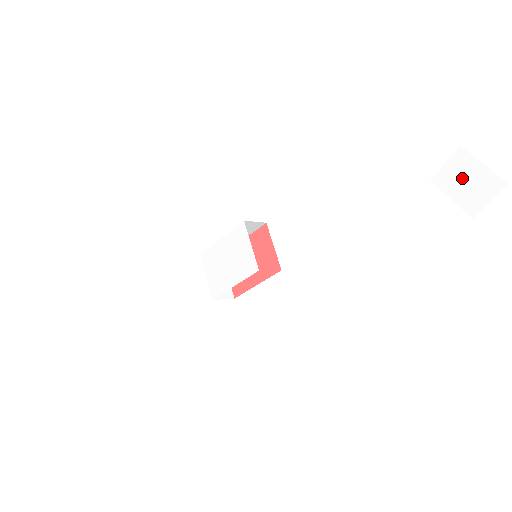
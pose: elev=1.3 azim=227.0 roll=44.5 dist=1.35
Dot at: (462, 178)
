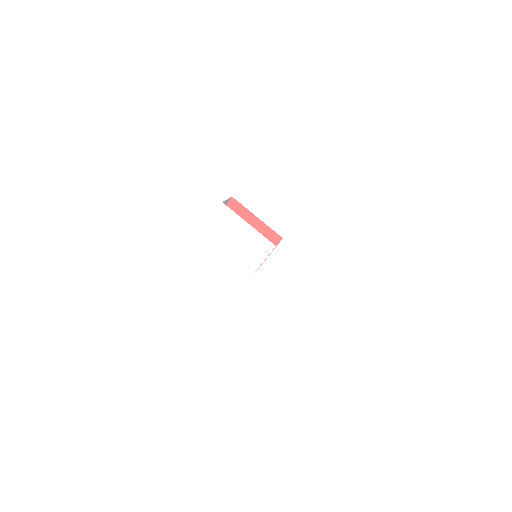
Dot at: (368, 395)
